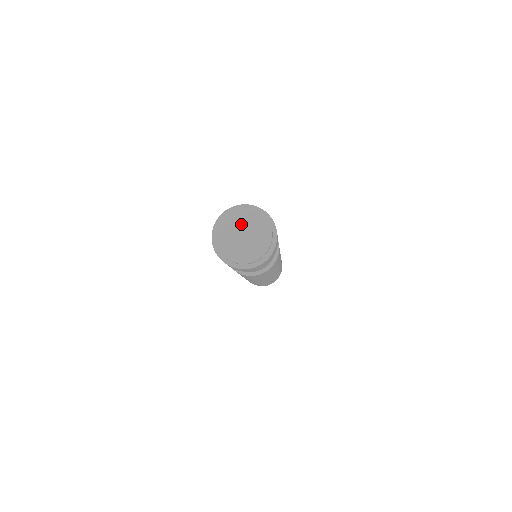
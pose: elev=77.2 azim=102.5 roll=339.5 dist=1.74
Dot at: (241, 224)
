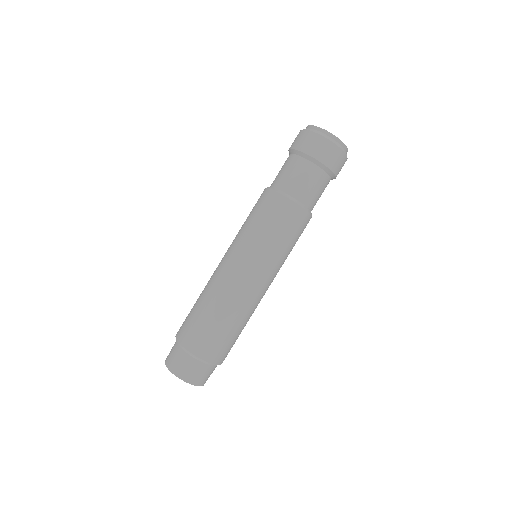
Dot at: occluded
